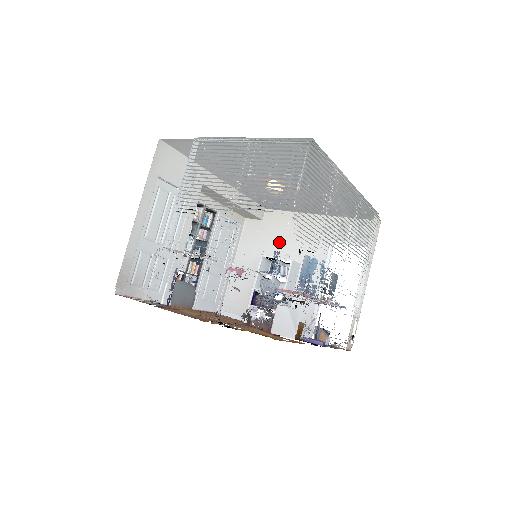
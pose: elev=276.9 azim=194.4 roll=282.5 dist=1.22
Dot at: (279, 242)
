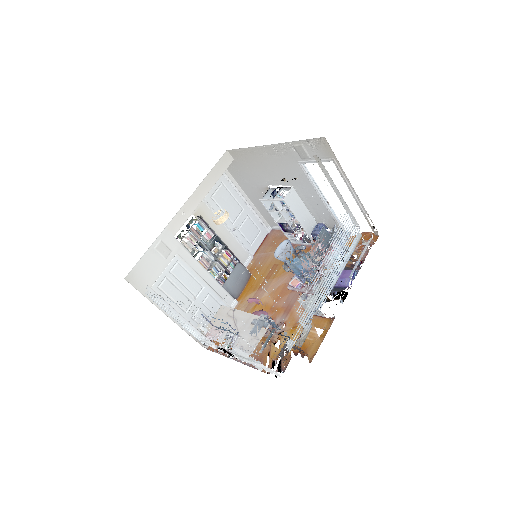
Dot at: (262, 174)
